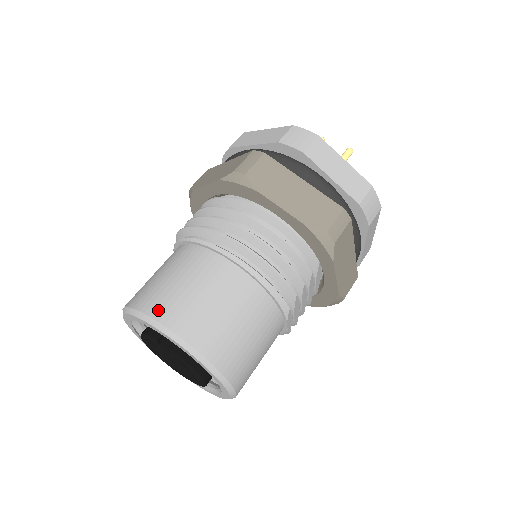
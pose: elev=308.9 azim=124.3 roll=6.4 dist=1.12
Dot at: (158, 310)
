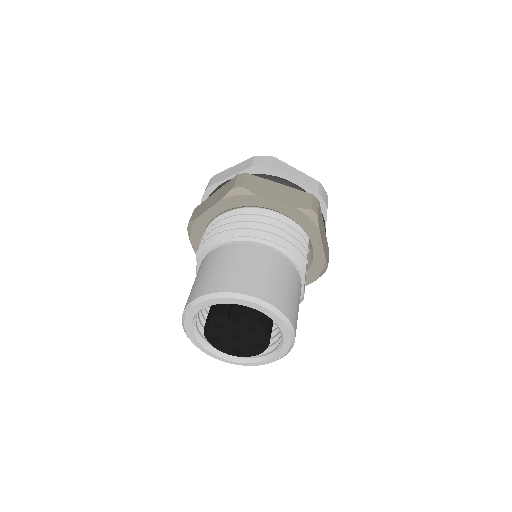
Dot at: (225, 286)
